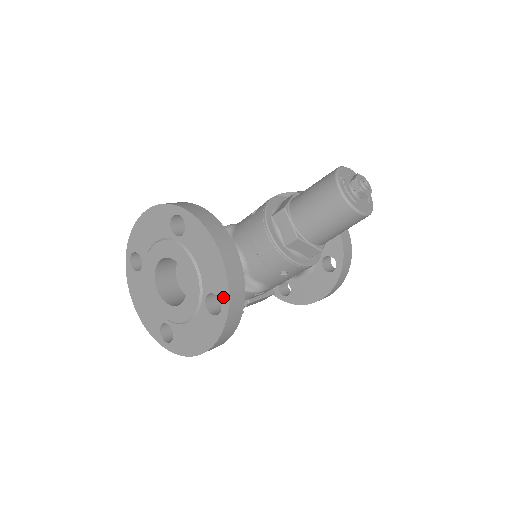
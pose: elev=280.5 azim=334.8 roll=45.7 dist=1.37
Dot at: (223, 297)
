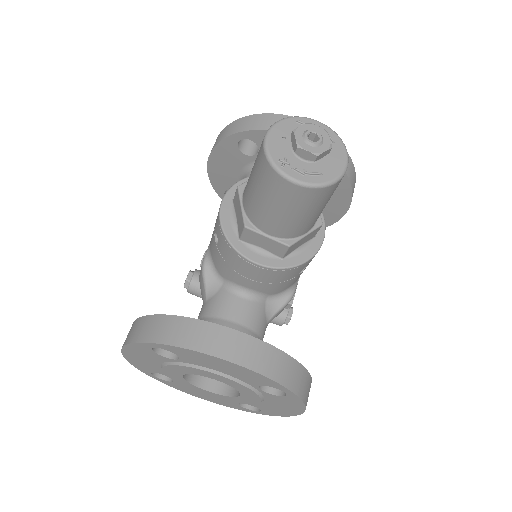
Dot at: (277, 387)
